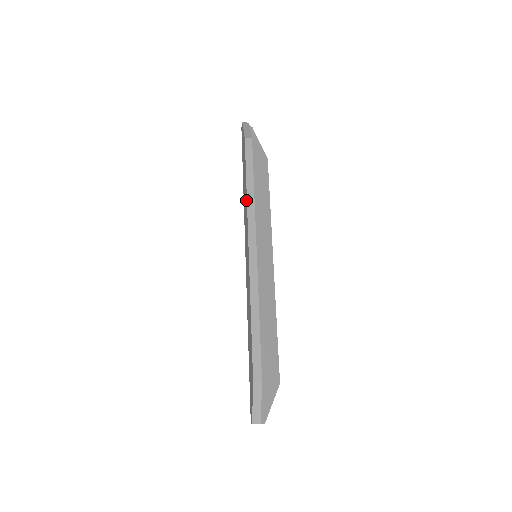
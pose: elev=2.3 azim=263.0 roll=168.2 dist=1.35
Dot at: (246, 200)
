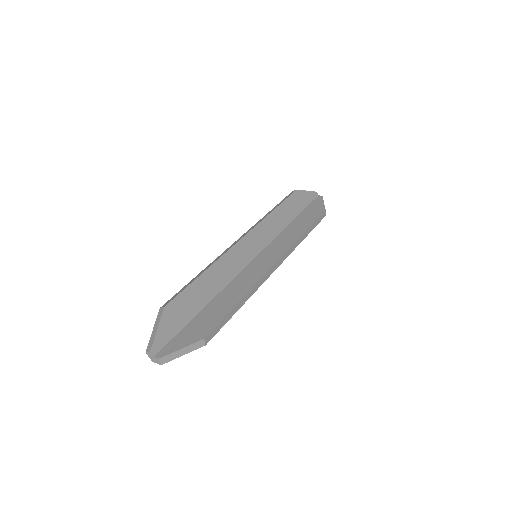
Dot at: occluded
